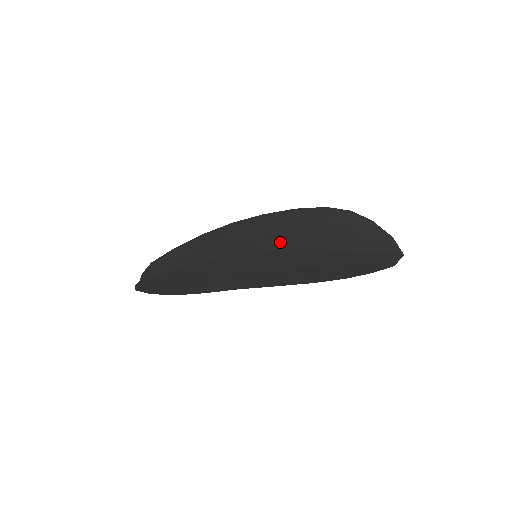
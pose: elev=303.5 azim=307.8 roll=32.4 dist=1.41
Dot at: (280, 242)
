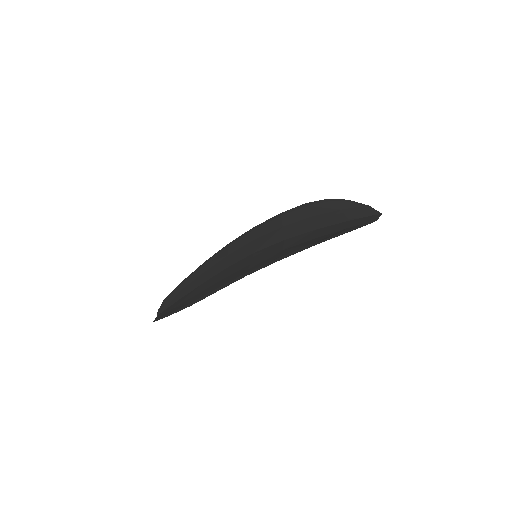
Dot at: (274, 238)
